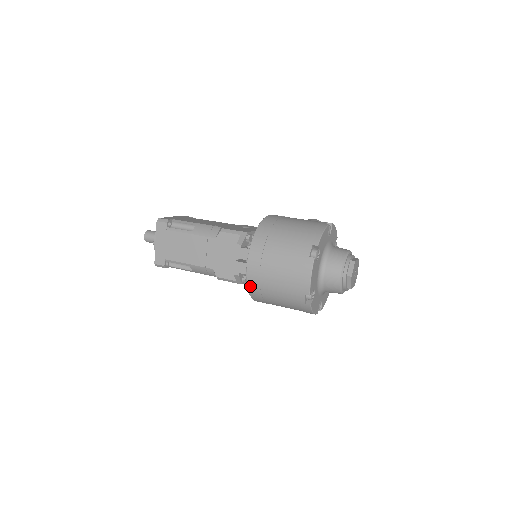
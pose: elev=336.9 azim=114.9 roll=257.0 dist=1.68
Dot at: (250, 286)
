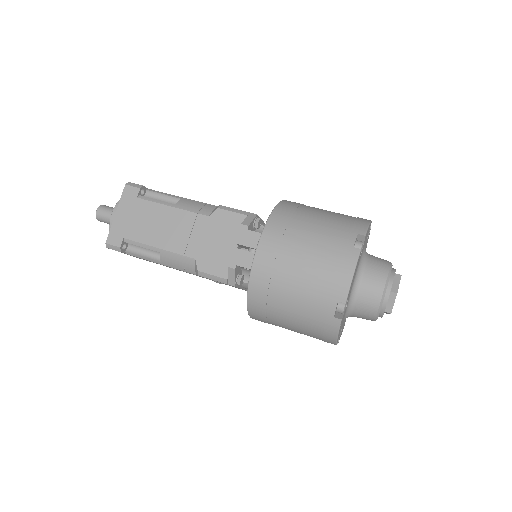
Dot at: (253, 282)
